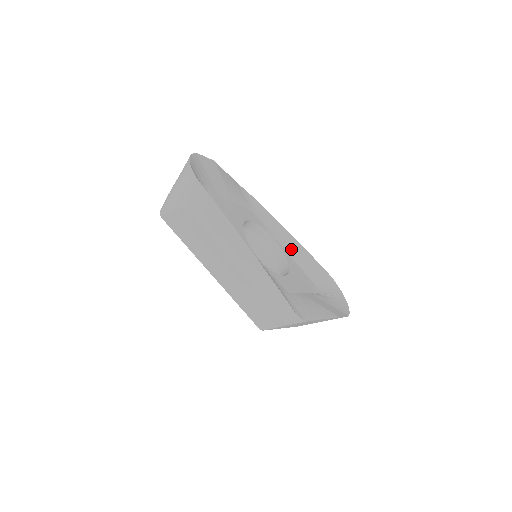
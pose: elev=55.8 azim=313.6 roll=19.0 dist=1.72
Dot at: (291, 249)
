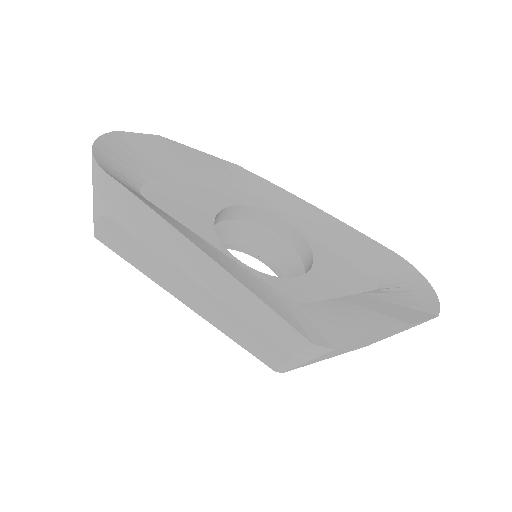
Dot at: (321, 230)
